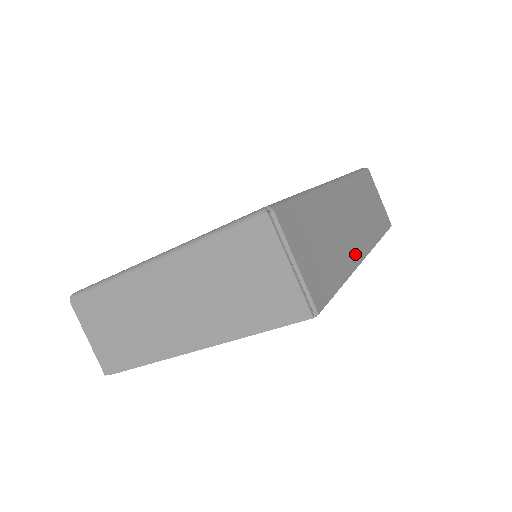
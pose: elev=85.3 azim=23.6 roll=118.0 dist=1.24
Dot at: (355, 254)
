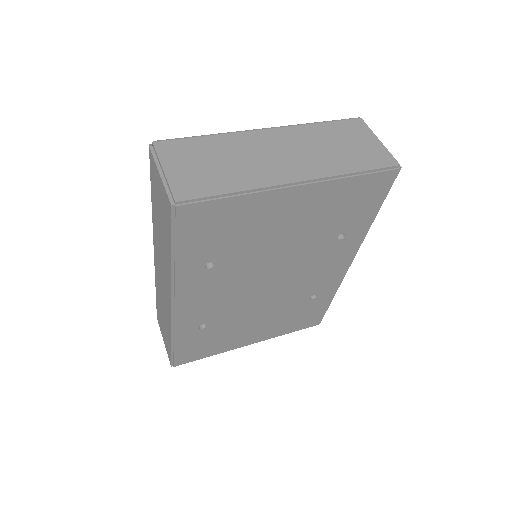
Dot at: occluded
